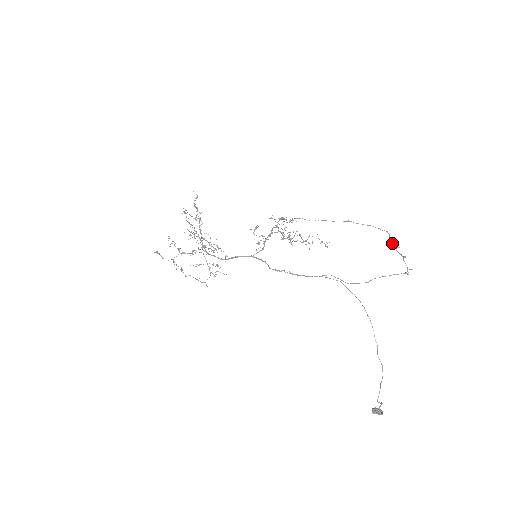
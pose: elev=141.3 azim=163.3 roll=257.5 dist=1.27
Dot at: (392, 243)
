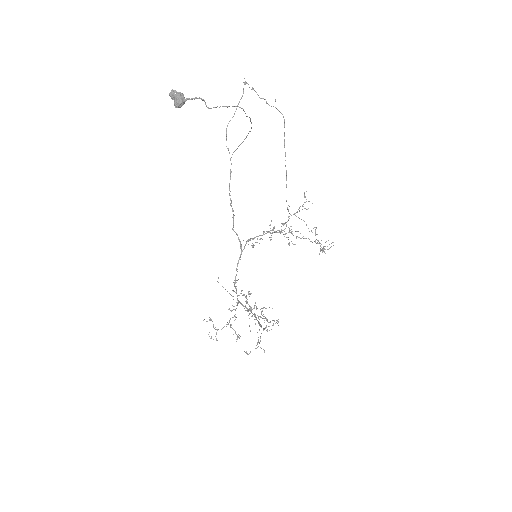
Dot at: occluded
